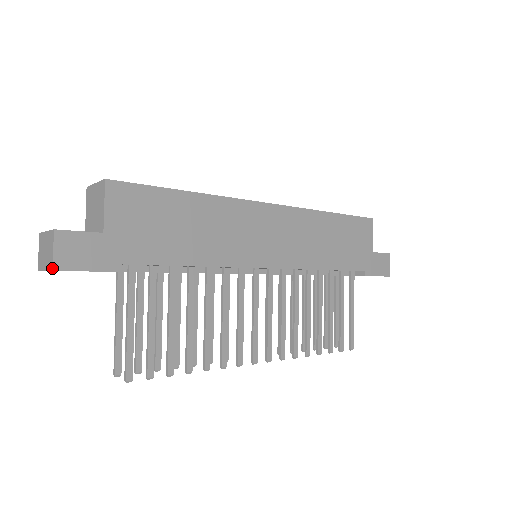
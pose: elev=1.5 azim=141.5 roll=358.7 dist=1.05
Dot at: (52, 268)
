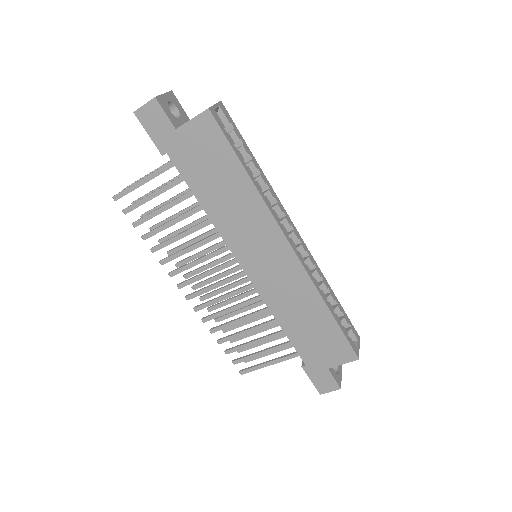
Dot at: (135, 111)
